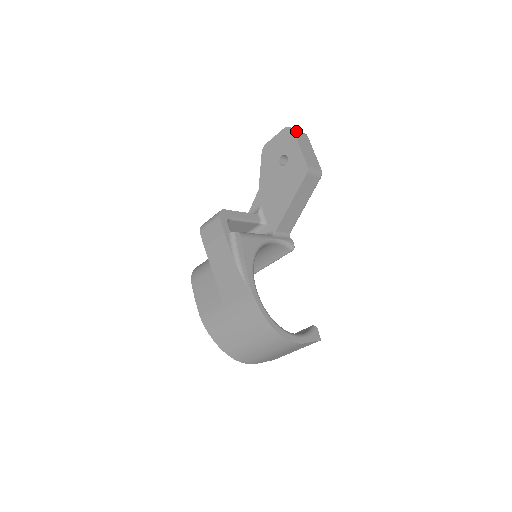
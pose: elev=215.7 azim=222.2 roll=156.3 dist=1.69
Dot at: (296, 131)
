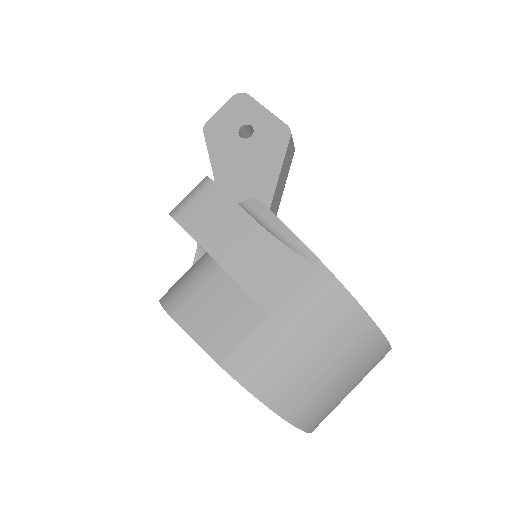
Dot at: occluded
